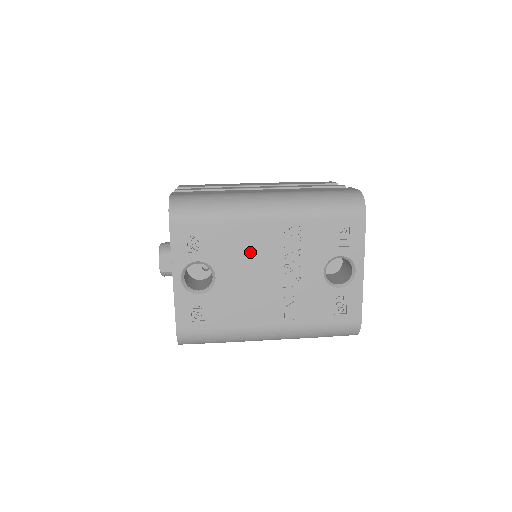
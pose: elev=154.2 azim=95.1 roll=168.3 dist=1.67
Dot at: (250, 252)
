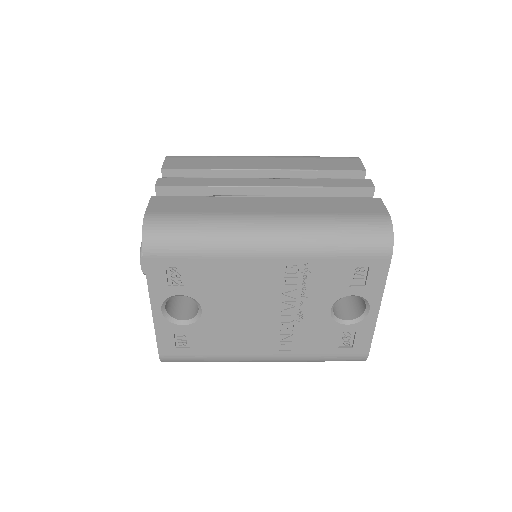
Dot at: (243, 288)
